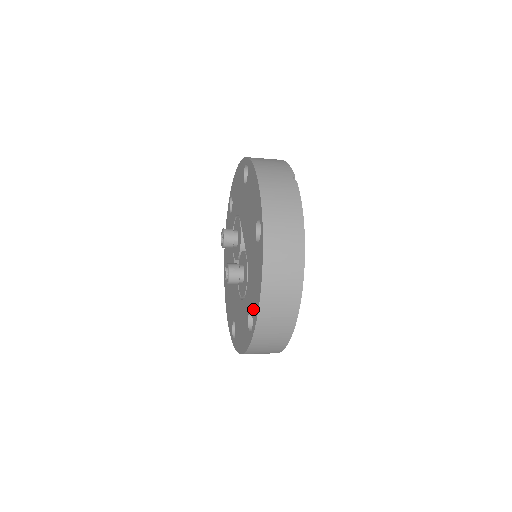
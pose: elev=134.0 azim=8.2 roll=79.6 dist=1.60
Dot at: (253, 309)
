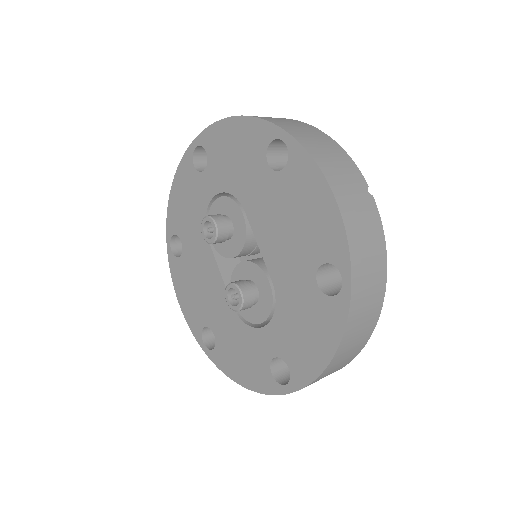
Dot at: (295, 366)
